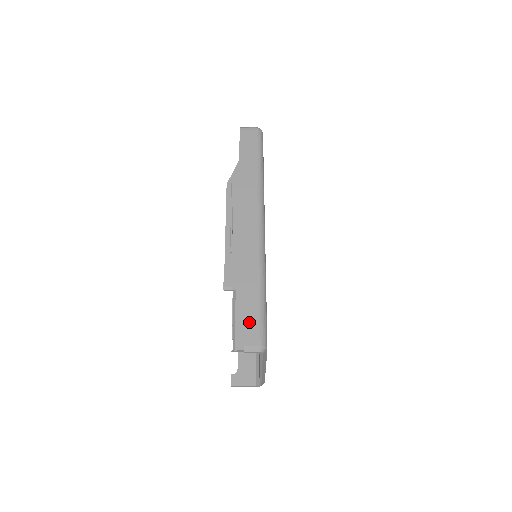
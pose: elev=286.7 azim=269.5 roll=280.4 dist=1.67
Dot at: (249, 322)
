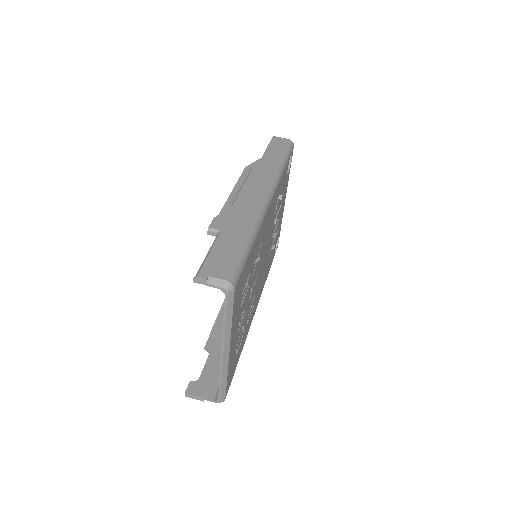
Dot at: (223, 259)
